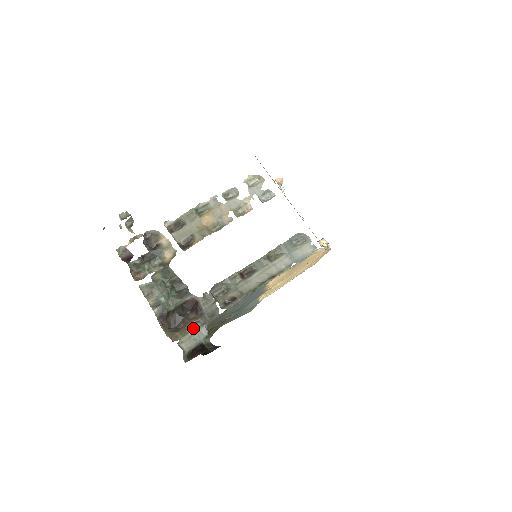
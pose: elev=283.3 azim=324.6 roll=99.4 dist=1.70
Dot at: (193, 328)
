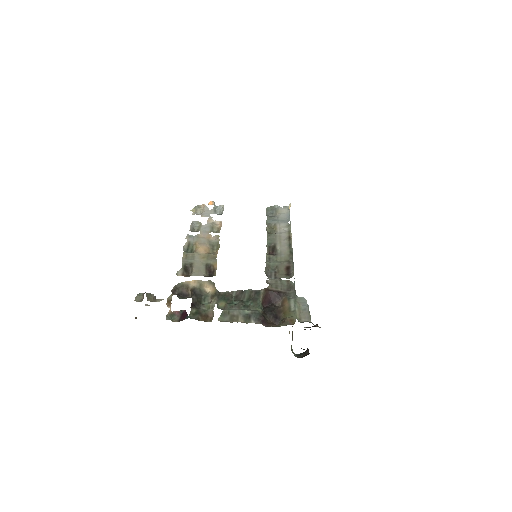
Dot at: (292, 305)
